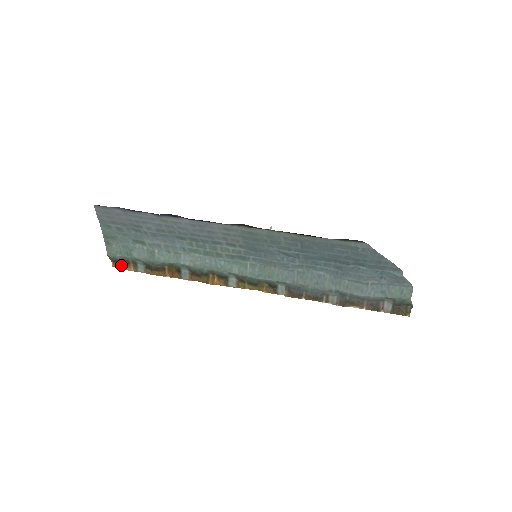
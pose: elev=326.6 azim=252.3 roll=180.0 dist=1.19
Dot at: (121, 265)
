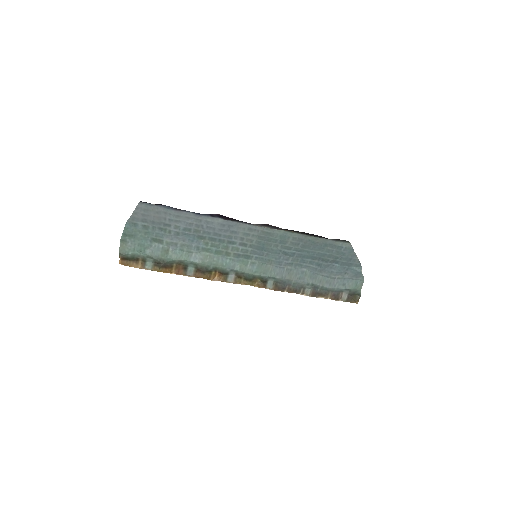
Dot at: (129, 262)
